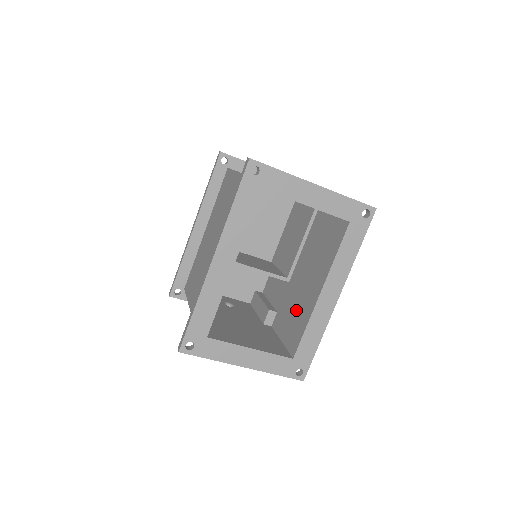
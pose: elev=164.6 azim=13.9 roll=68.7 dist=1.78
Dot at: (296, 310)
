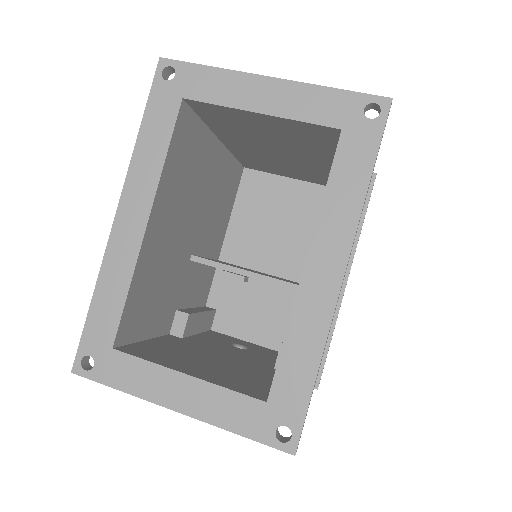
Dot at: occluded
